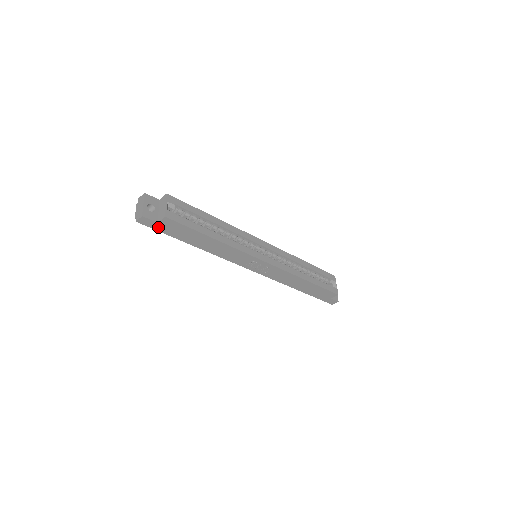
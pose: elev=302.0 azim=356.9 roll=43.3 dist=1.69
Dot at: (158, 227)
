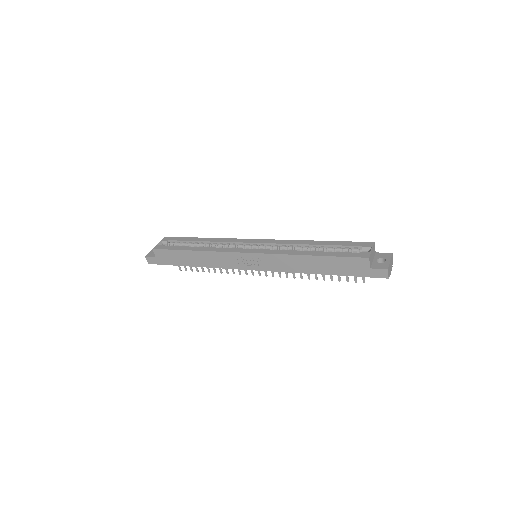
Dot at: (160, 261)
